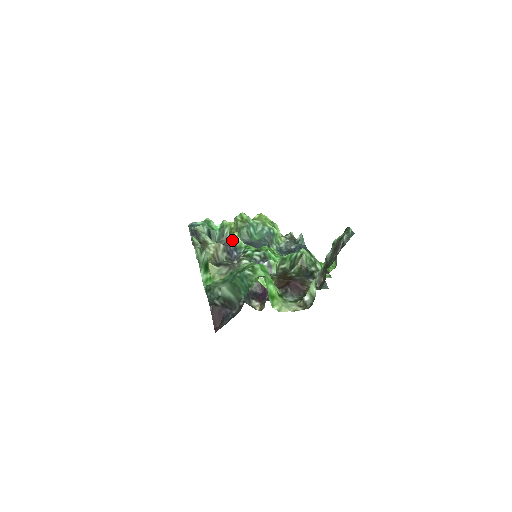
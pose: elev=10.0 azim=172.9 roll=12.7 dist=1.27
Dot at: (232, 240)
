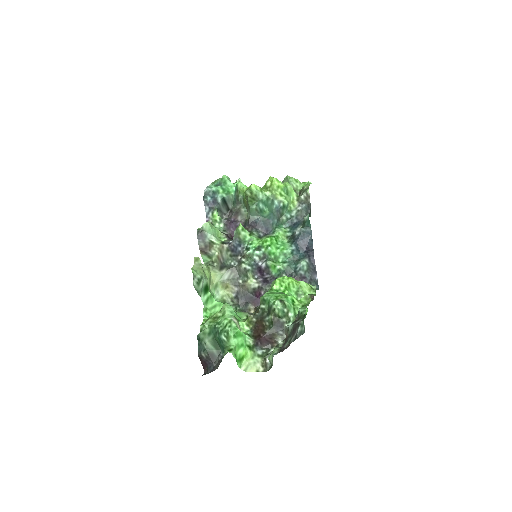
Dot at: (237, 234)
